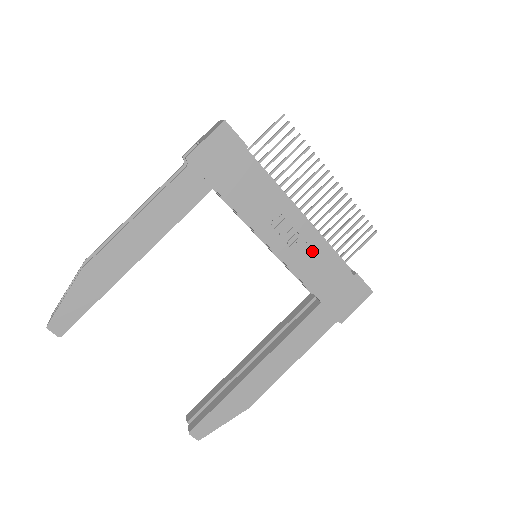
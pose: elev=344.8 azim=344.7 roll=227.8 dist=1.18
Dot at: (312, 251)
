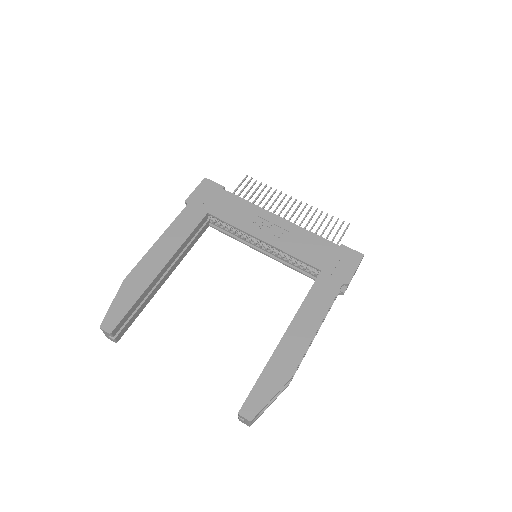
Dot at: (296, 236)
